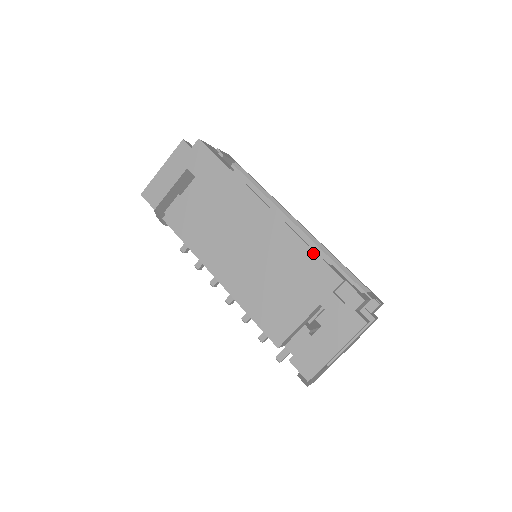
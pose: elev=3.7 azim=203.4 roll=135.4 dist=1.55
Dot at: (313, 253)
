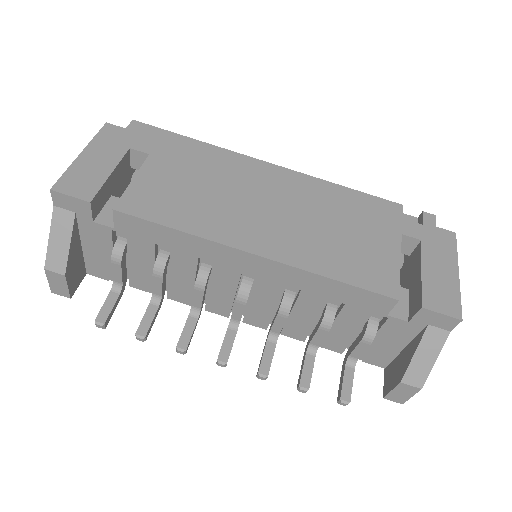
Dot at: (355, 191)
